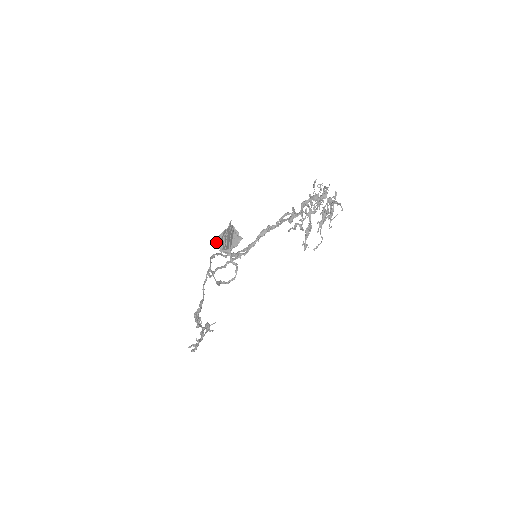
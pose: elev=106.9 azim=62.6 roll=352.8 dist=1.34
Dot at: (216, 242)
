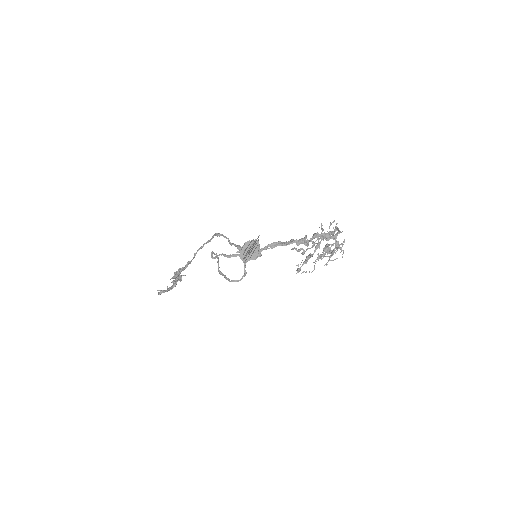
Dot at: (240, 248)
